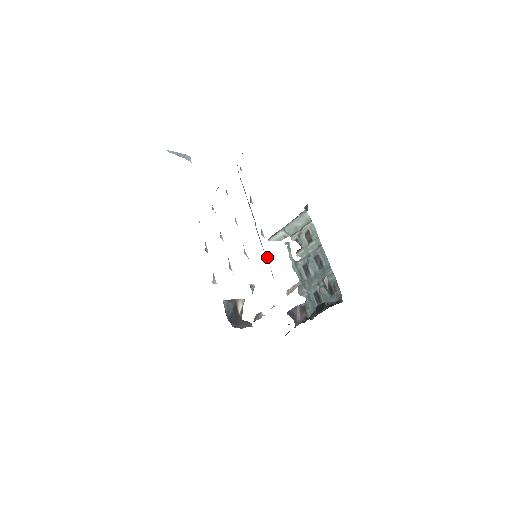
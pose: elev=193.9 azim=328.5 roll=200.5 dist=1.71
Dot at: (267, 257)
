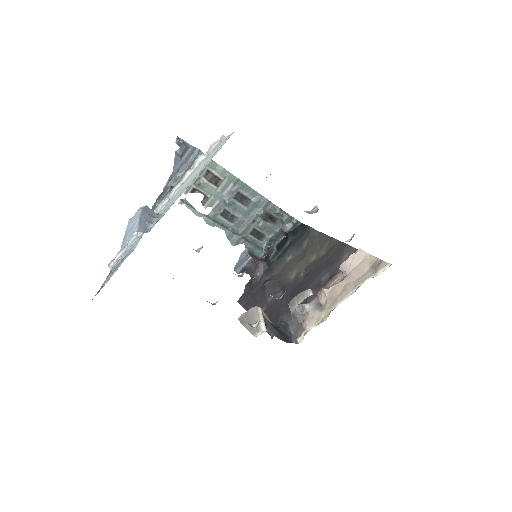
Dot at: occluded
